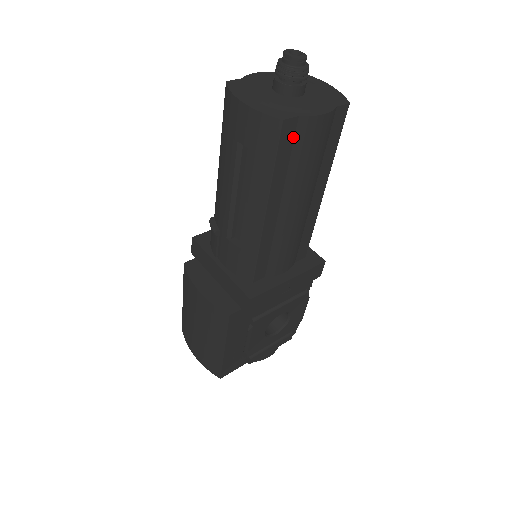
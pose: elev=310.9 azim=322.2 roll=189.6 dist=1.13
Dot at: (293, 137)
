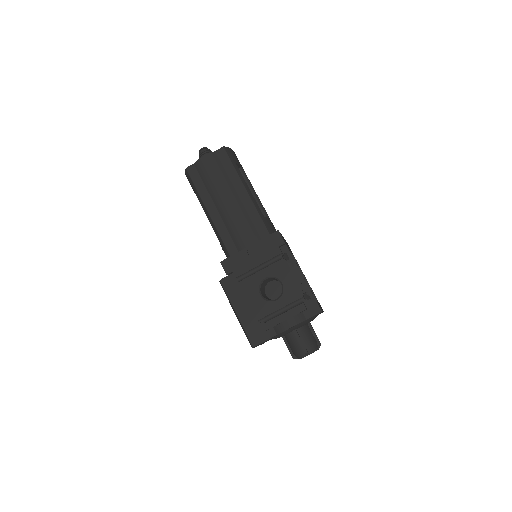
Dot at: (198, 172)
